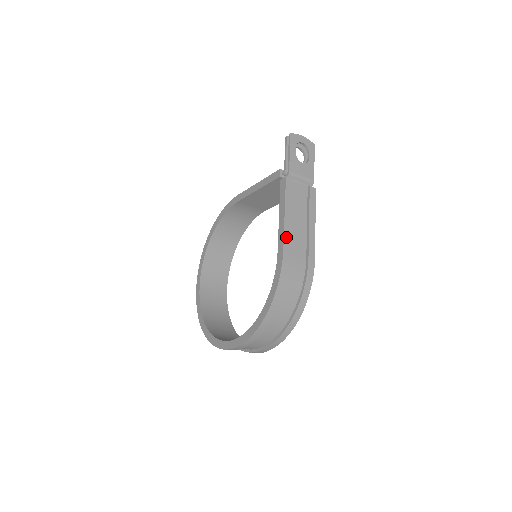
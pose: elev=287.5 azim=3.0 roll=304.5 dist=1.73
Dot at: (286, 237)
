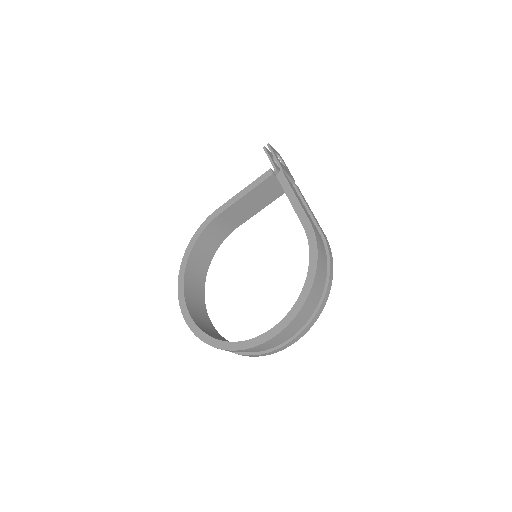
Dot at: (305, 212)
